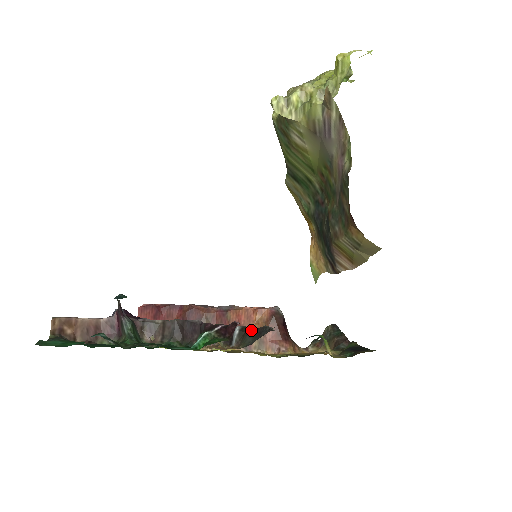
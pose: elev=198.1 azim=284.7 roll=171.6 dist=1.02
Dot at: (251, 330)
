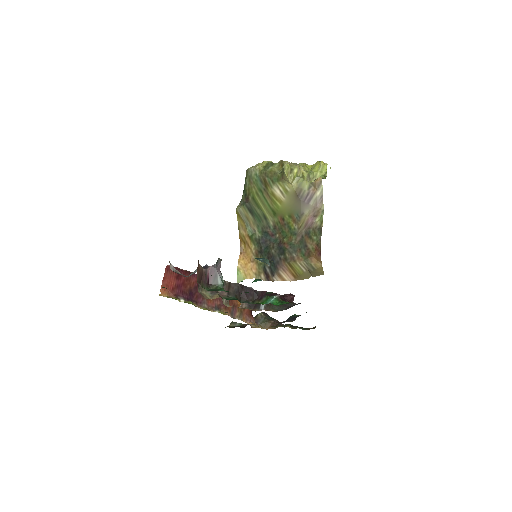
Dot at: occluded
